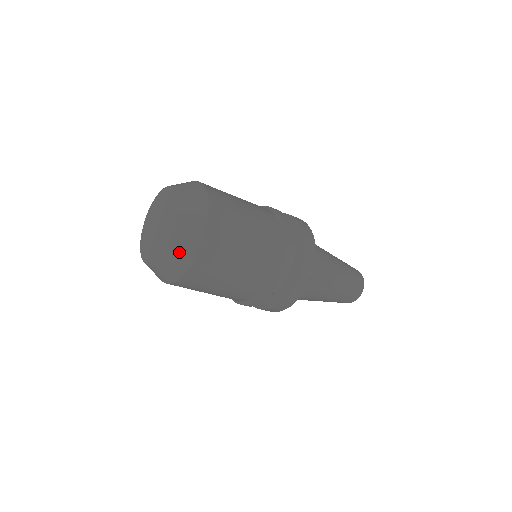
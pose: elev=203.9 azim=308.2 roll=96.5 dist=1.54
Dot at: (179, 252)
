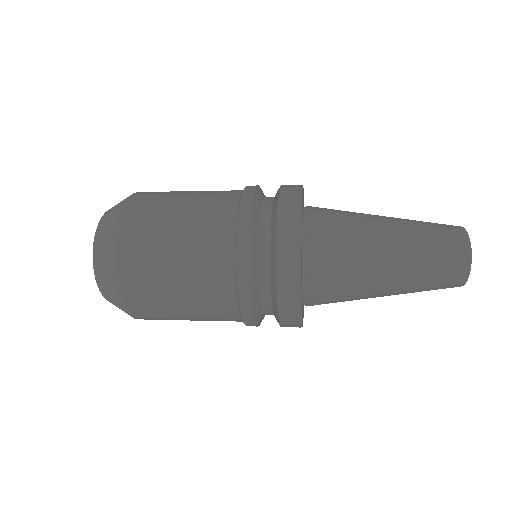
Dot at: occluded
